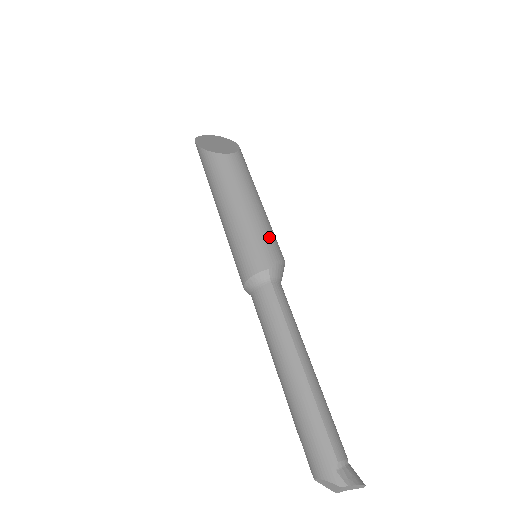
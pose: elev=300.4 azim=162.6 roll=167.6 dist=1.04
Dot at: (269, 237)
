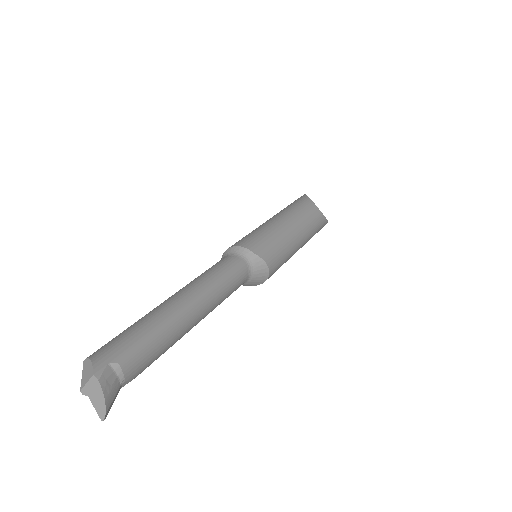
Dot at: (279, 251)
